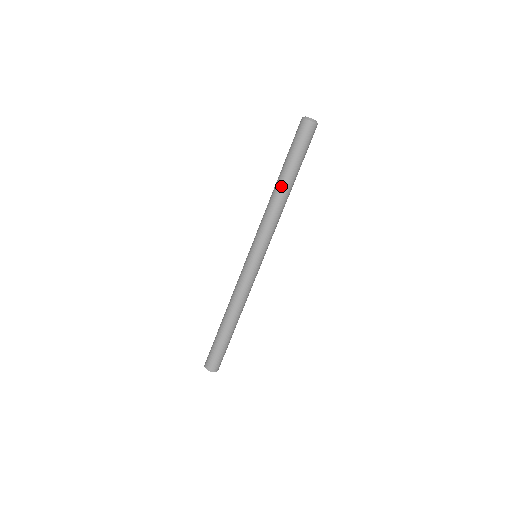
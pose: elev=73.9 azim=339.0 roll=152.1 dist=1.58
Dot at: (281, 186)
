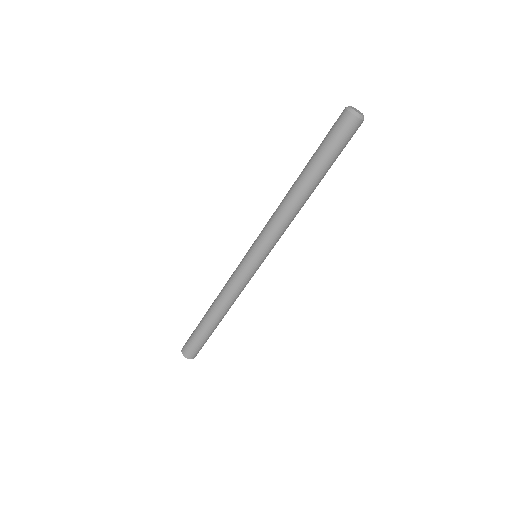
Dot at: (298, 186)
